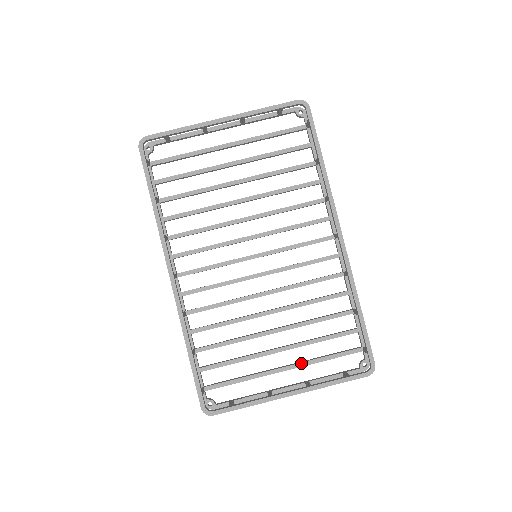
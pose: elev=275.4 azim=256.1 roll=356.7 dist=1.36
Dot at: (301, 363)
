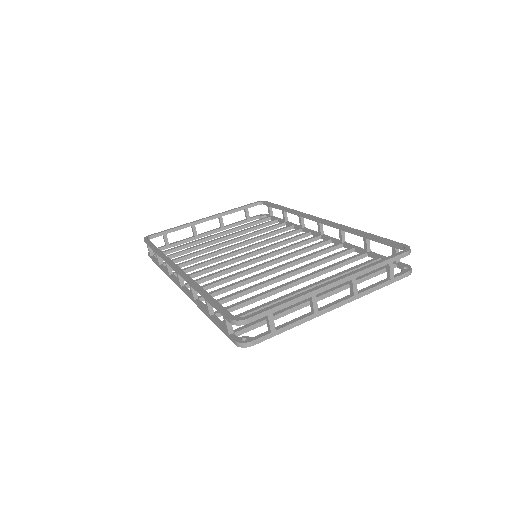
Dot at: (337, 286)
